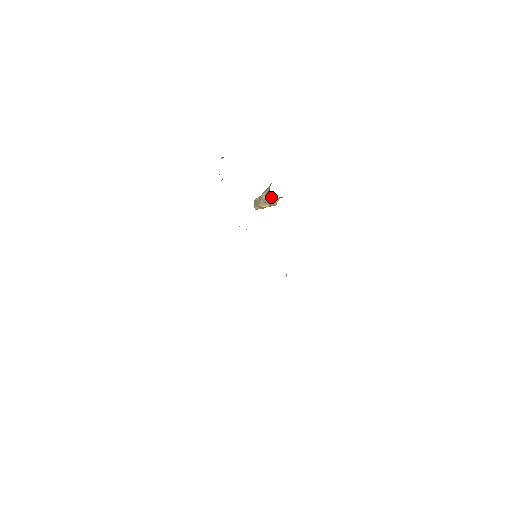
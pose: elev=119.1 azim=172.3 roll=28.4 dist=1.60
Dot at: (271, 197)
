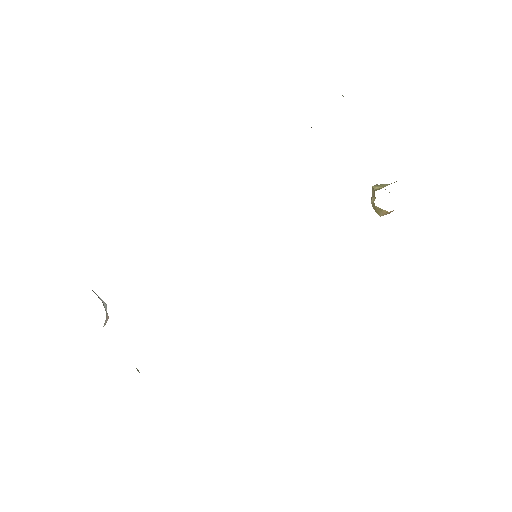
Dot at: occluded
